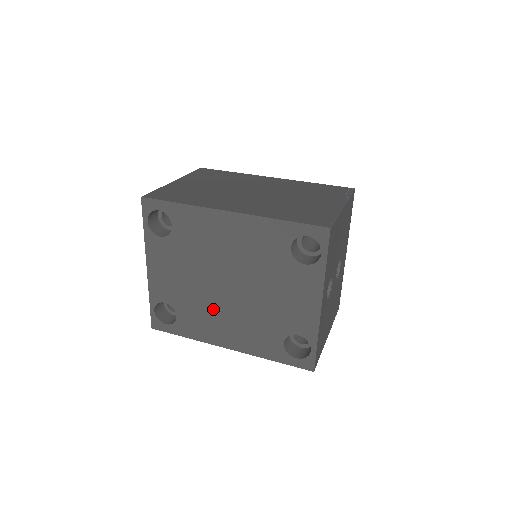
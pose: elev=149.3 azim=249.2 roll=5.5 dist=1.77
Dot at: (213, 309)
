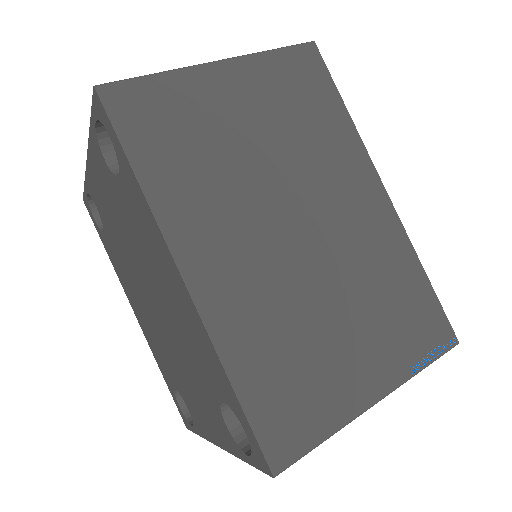
Dot at: (133, 283)
